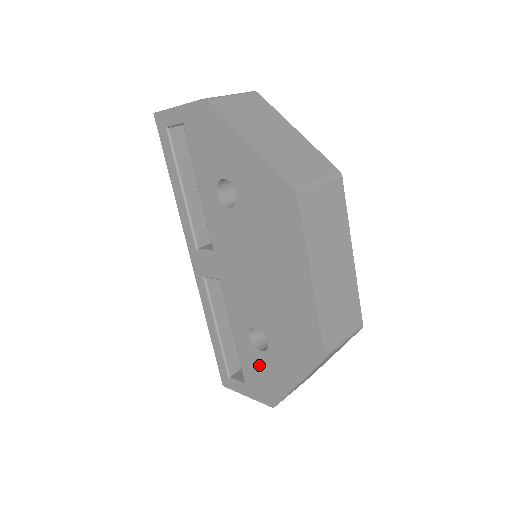
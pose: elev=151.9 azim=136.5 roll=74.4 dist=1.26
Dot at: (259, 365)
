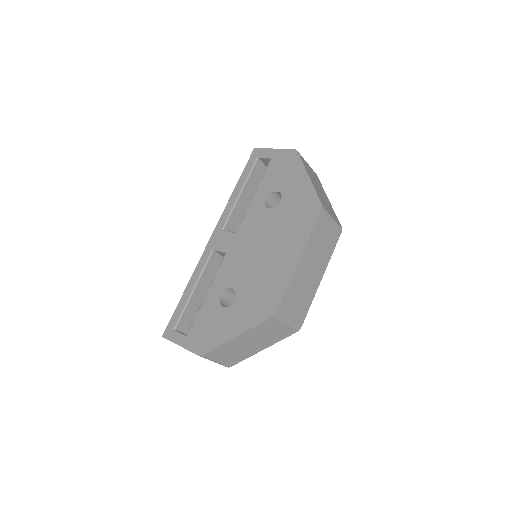
Dot at: (213, 318)
